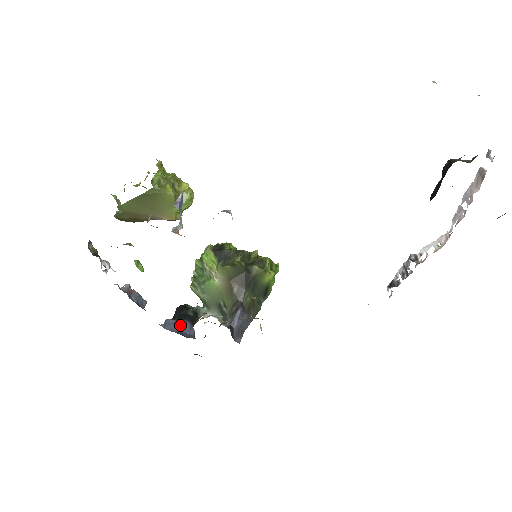
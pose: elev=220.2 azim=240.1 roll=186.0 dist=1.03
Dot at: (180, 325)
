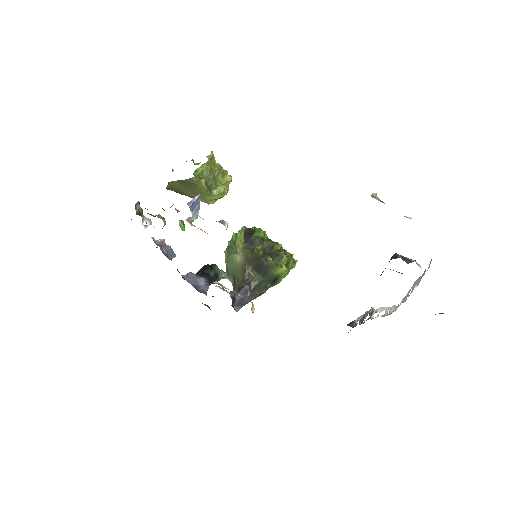
Dot at: (199, 280)
